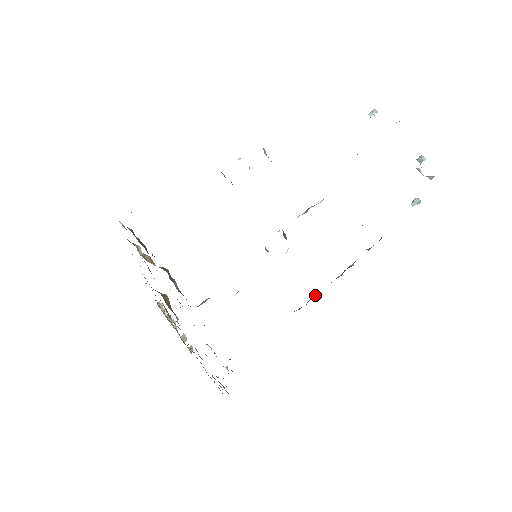
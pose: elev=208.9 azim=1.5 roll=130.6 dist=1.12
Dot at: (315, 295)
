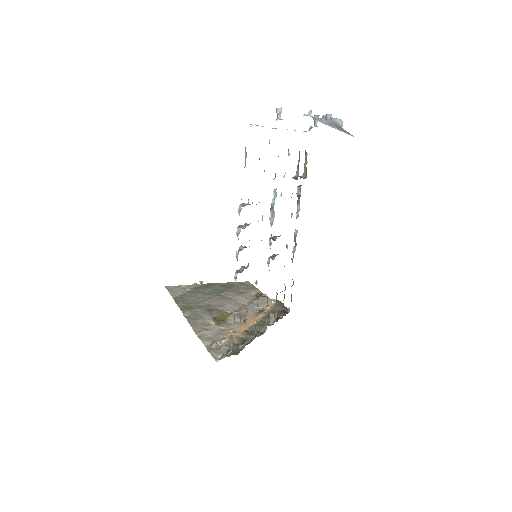
Dot at: (295, 232)
